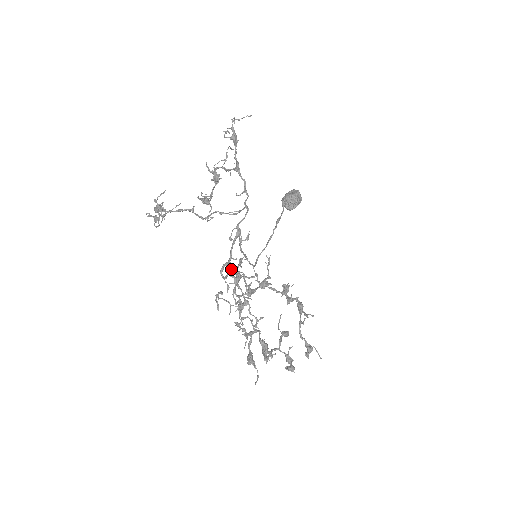
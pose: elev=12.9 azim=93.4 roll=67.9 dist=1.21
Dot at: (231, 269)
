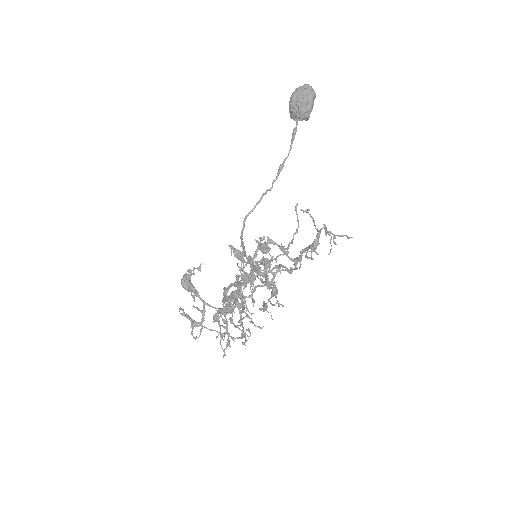
Dot at: (240, 311)
